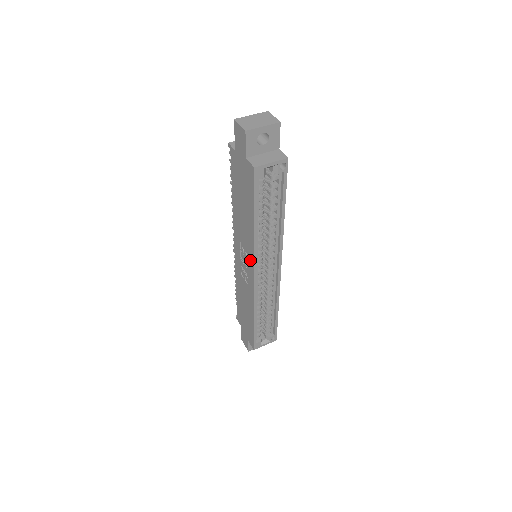
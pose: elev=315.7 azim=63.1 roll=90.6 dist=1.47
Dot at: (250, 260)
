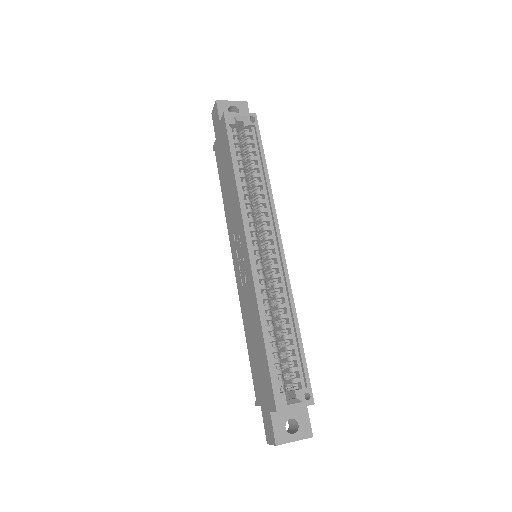
Dot at: (241, 231)
